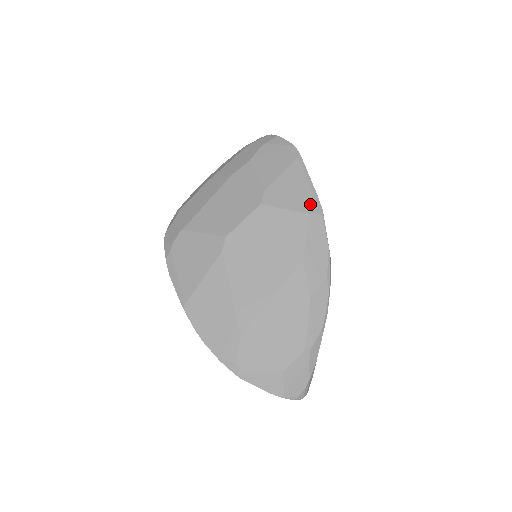
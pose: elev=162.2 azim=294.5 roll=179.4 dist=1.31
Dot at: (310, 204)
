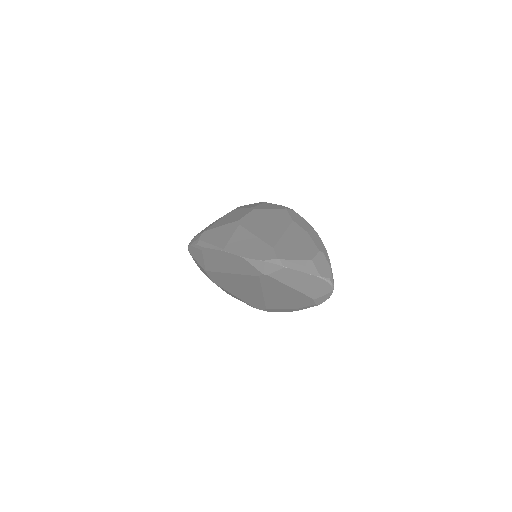
Dot at: (283, 207)
